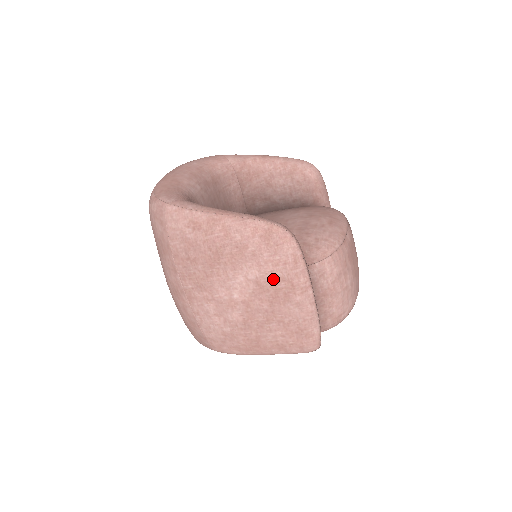
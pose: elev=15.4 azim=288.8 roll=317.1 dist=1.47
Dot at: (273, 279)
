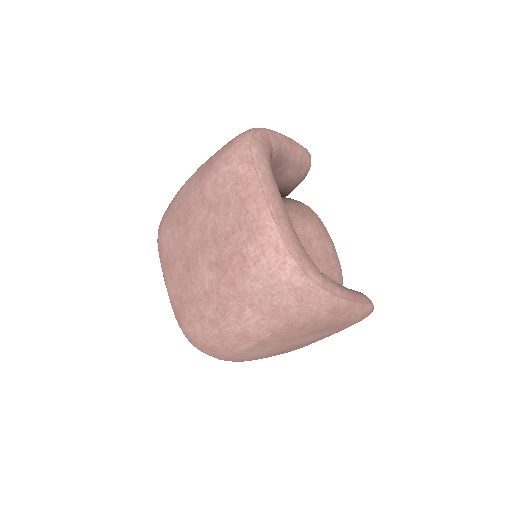
Dot at: (336, 332)
